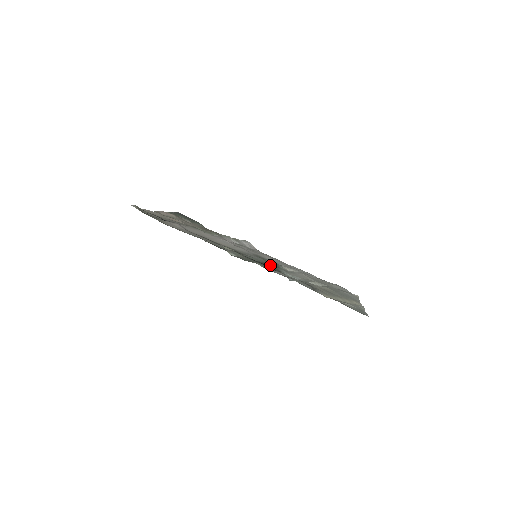
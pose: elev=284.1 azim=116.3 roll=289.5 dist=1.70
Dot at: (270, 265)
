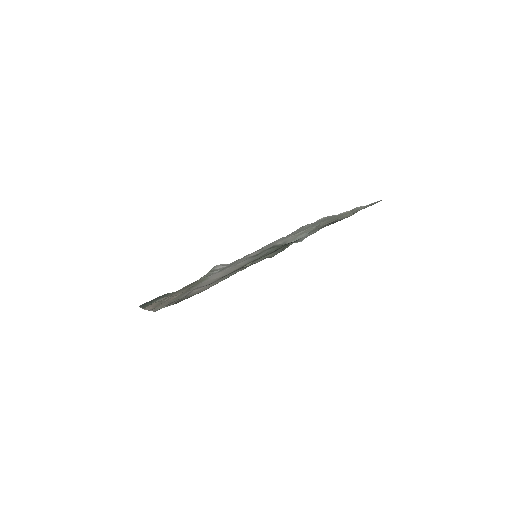
Dot at: occluded
